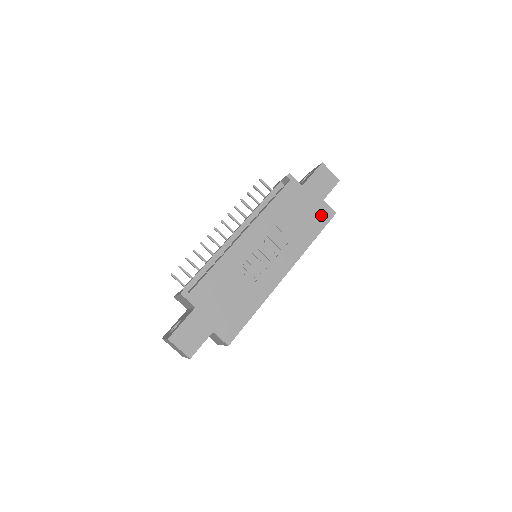
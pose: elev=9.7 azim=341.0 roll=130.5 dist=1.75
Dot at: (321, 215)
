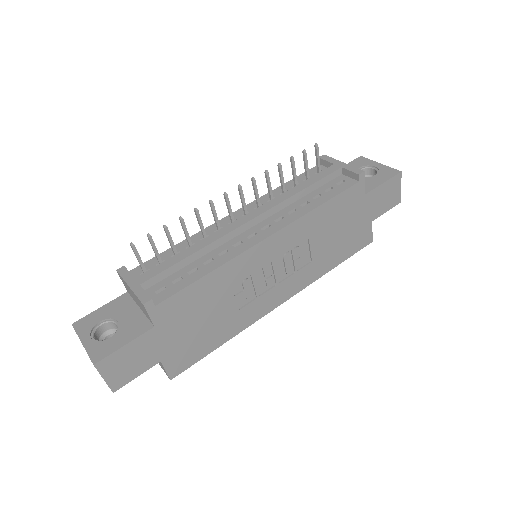
Dot at: (358, 240)
